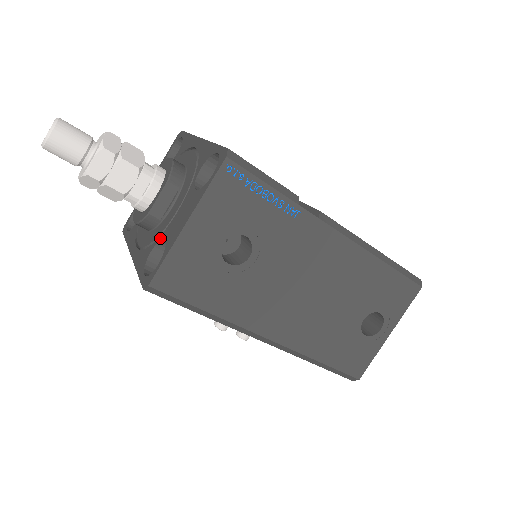
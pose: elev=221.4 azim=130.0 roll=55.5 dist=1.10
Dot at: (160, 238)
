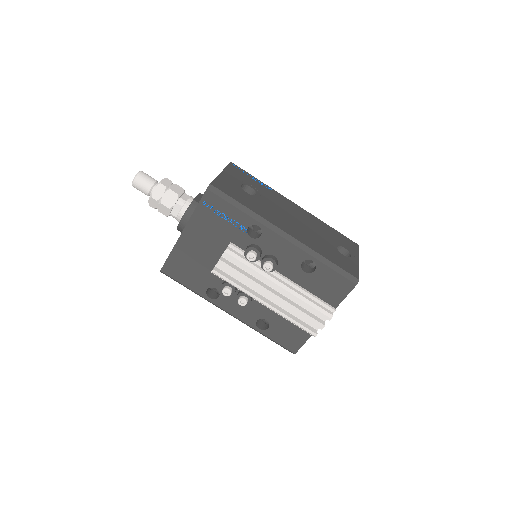
Dot at: occluded
